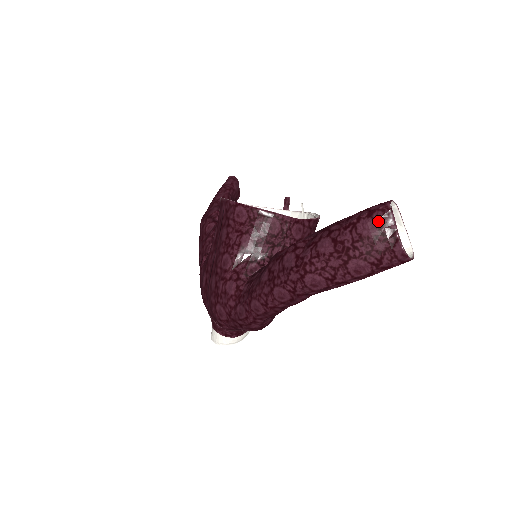
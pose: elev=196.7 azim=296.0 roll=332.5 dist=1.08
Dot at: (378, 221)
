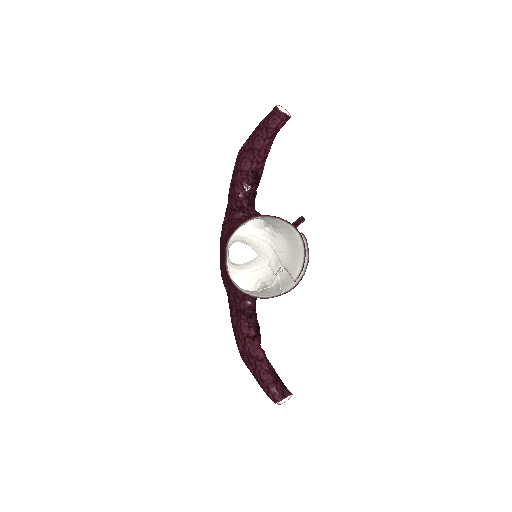
Dot at: (270, 398)
